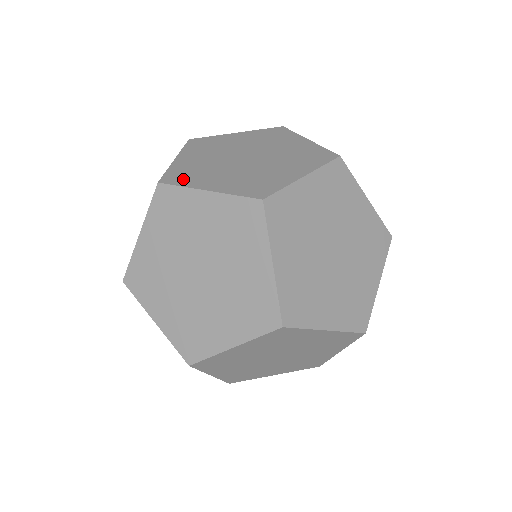
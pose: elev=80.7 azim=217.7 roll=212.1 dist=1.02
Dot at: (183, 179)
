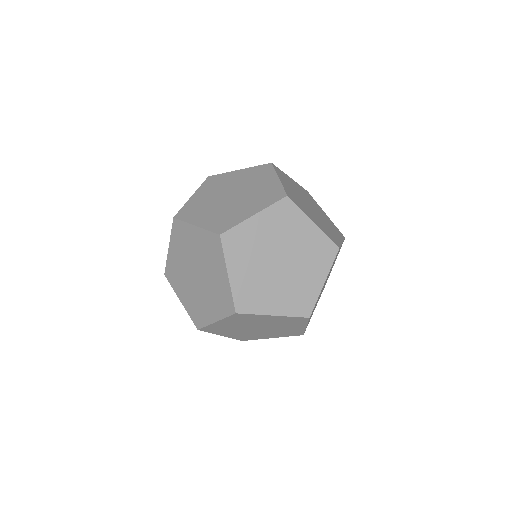
Dot at: (232, 247)
